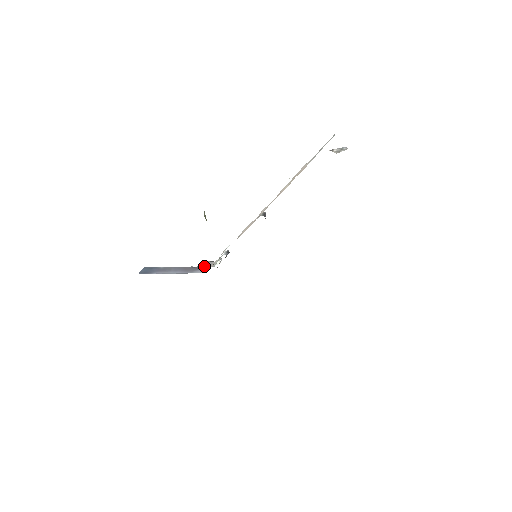
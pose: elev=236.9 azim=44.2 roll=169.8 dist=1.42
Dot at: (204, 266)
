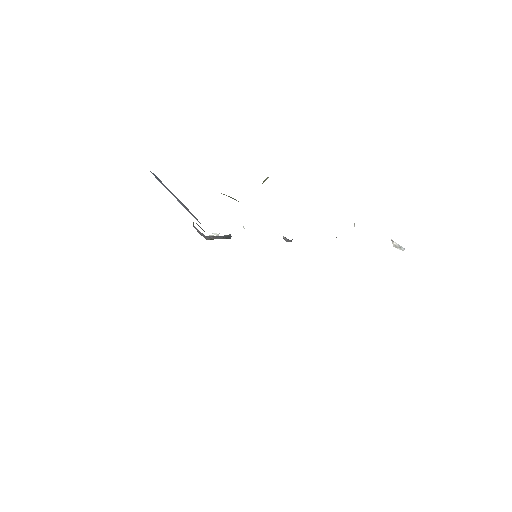
Dot at: occluded
